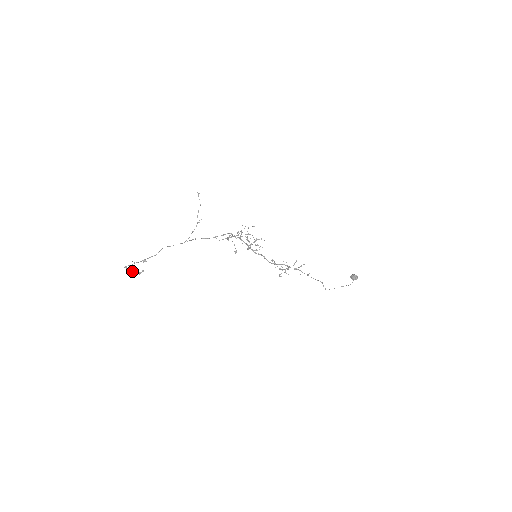
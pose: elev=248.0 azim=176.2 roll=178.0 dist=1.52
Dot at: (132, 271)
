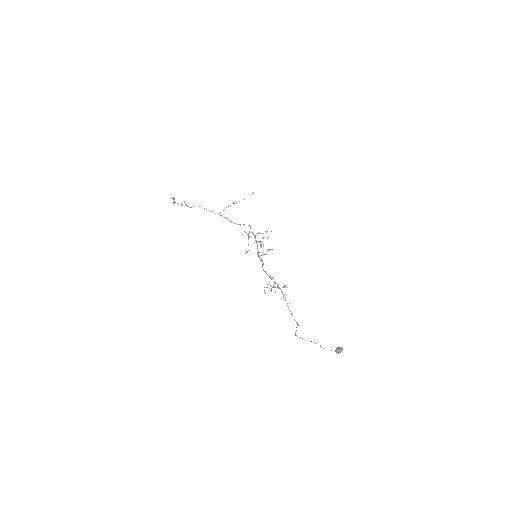
Dot at: (174, 202)
